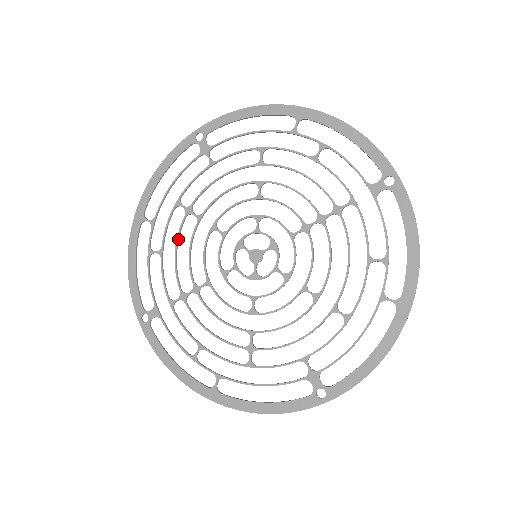
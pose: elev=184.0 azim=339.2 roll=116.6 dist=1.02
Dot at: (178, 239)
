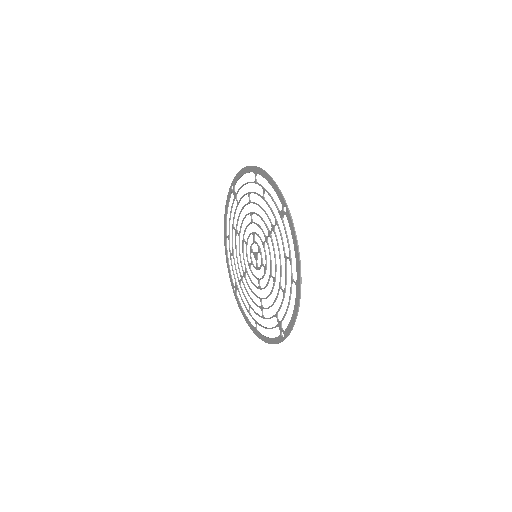
Dot at: (236, 247)
